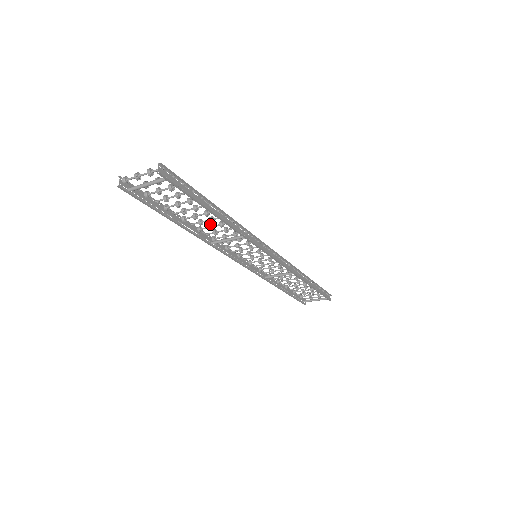
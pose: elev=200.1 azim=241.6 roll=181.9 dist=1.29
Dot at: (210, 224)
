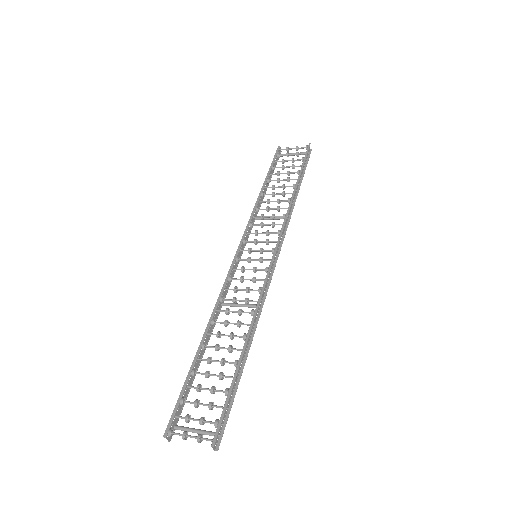
Dot at: (225, 323)
